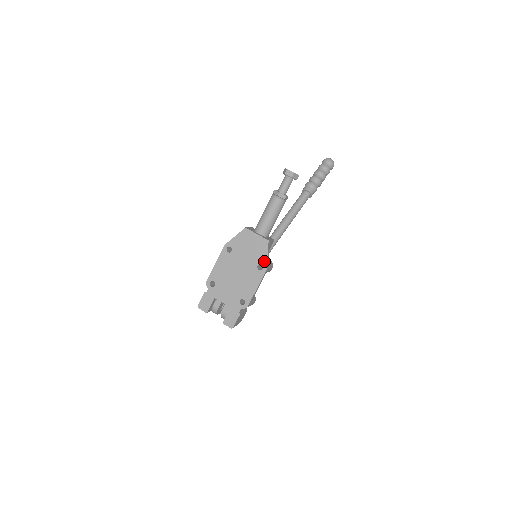
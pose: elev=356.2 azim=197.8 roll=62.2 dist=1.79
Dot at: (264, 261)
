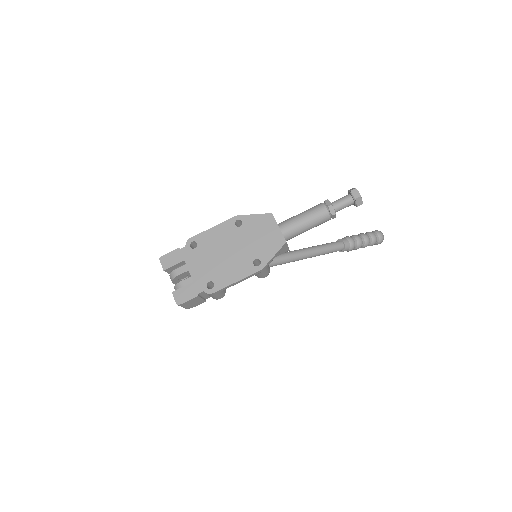
Dot at: (266, 259)
